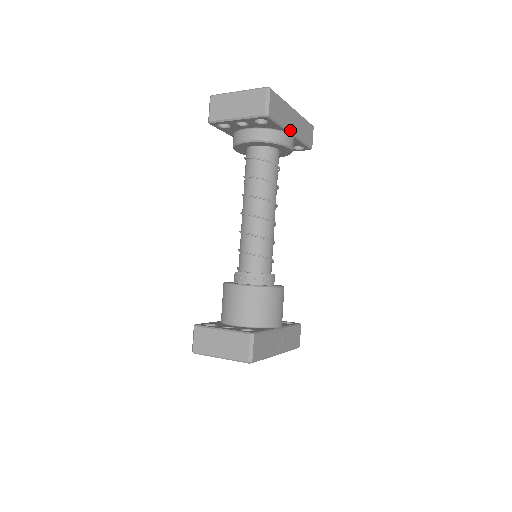
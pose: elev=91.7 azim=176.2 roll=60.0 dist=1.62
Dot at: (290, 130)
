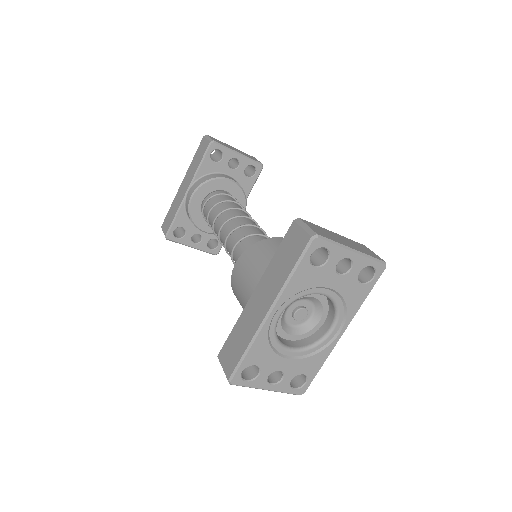
Dot at: occluded
